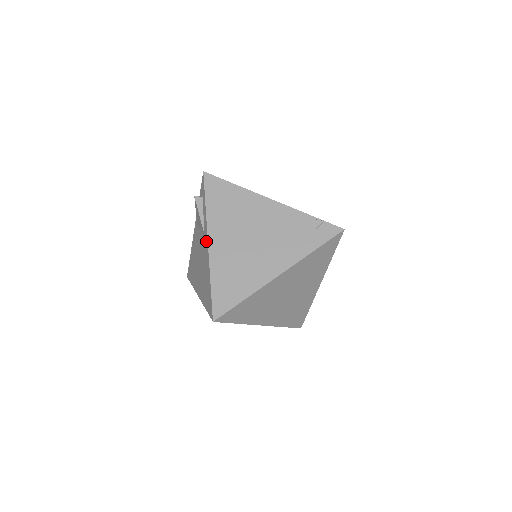
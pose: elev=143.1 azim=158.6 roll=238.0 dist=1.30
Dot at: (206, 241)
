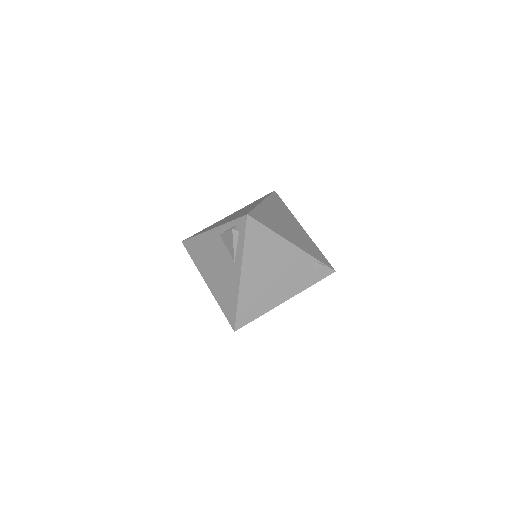
Dot at: (237, 271)
